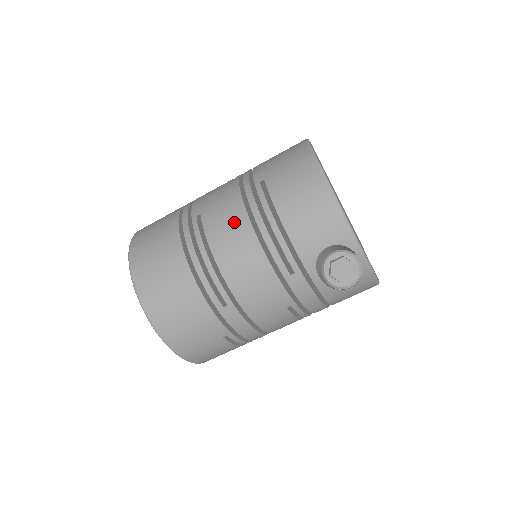
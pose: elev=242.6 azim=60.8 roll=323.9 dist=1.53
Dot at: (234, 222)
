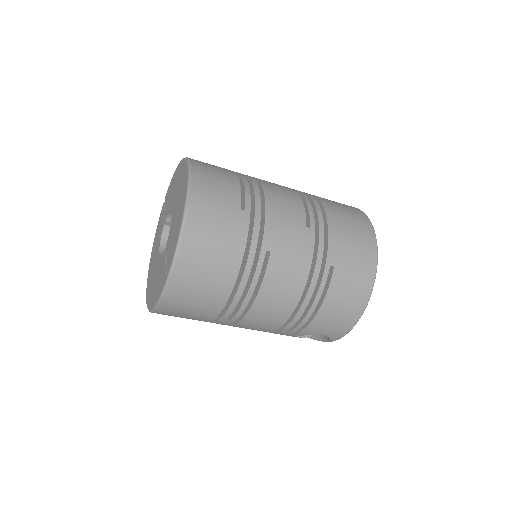
Dot at: (291, 287)
